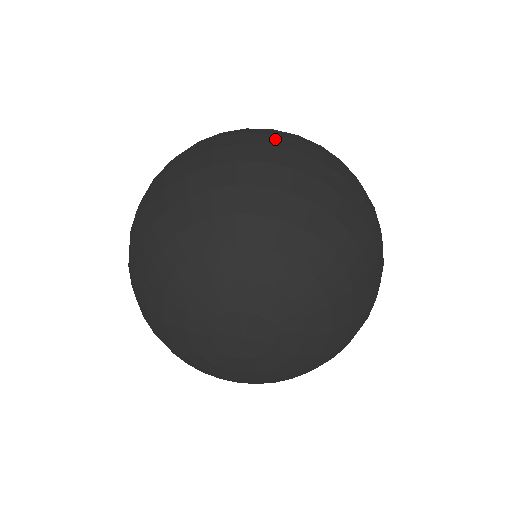
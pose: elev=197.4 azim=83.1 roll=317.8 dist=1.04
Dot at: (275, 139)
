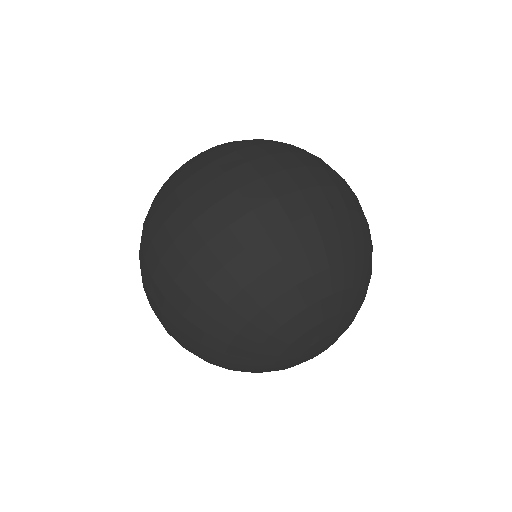
Dot at: (315, 174)
